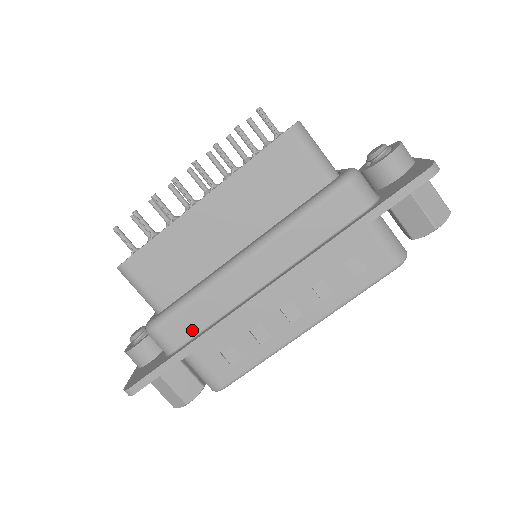
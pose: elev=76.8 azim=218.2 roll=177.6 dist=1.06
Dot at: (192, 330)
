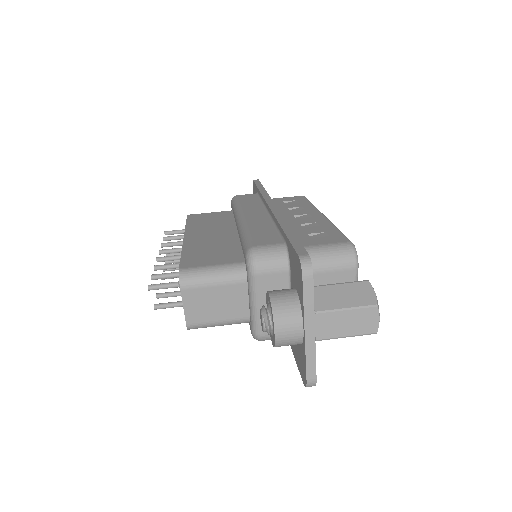
Dot at: (273, 235)
